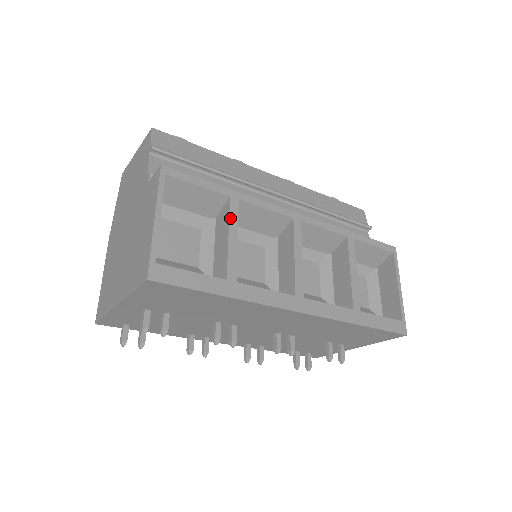
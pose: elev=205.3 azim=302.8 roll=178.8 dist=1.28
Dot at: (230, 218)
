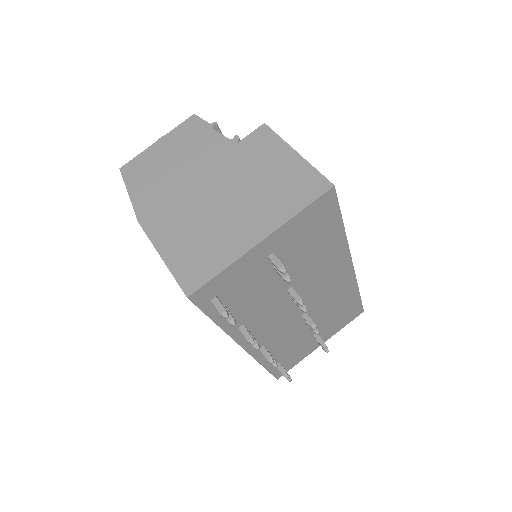
Dot at: occluded
